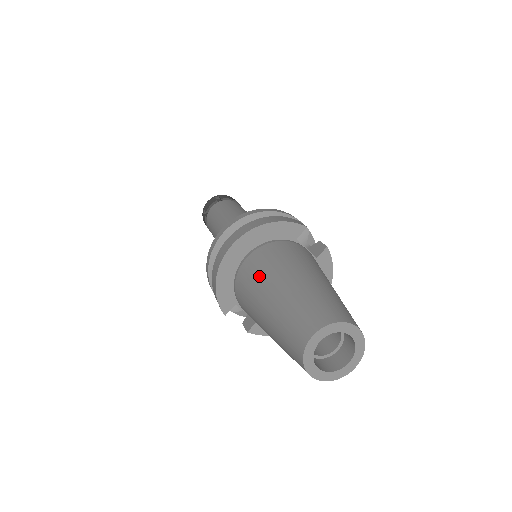
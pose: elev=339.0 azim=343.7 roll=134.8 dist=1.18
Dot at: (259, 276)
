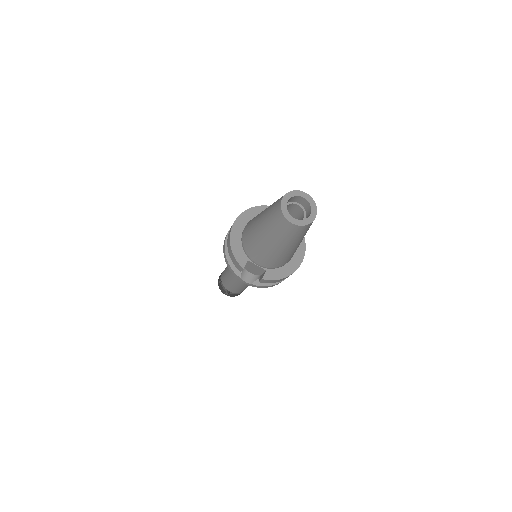
Dot at: (253, 222)
